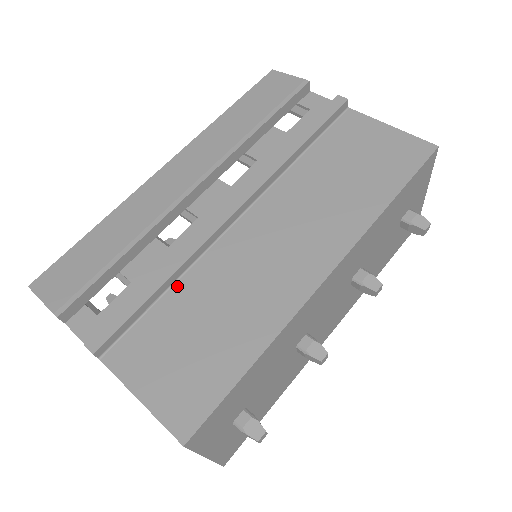
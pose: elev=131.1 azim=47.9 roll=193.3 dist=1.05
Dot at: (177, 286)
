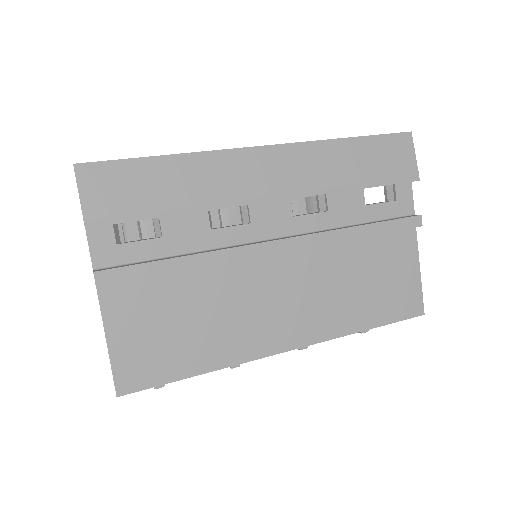
Dot at: (193, 272)
